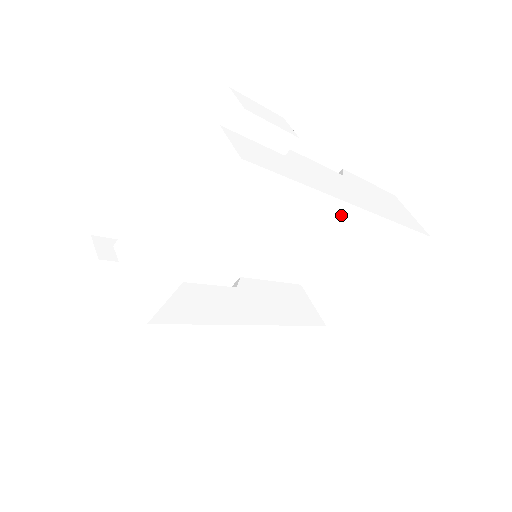
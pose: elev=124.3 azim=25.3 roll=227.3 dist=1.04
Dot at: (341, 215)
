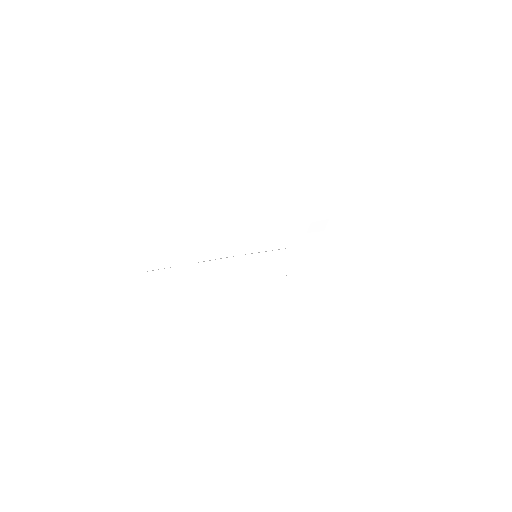
Dot at: occluded
